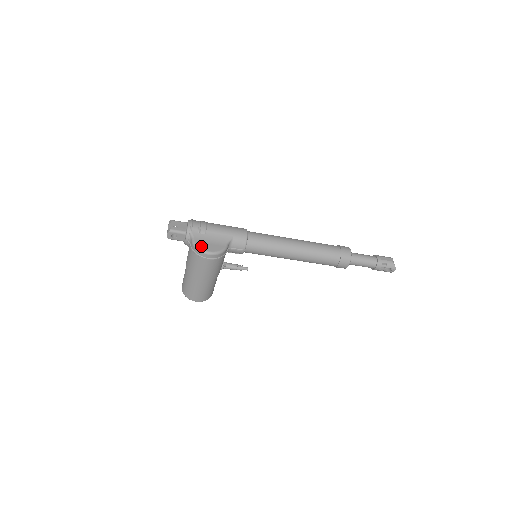
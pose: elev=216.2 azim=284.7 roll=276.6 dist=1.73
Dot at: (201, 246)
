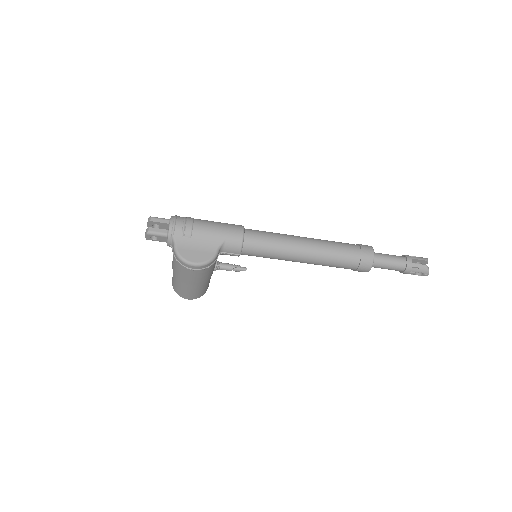
Dot at: (184, 255)
